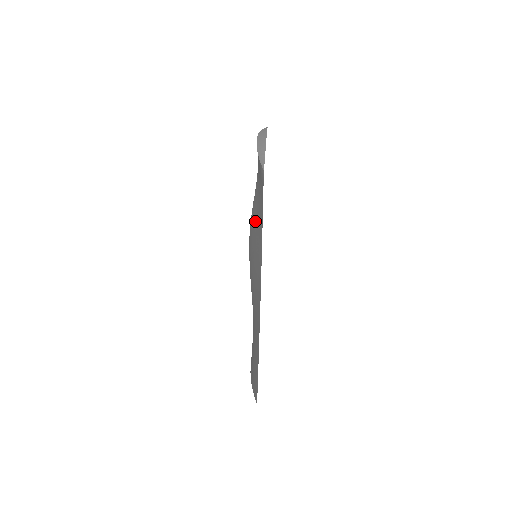
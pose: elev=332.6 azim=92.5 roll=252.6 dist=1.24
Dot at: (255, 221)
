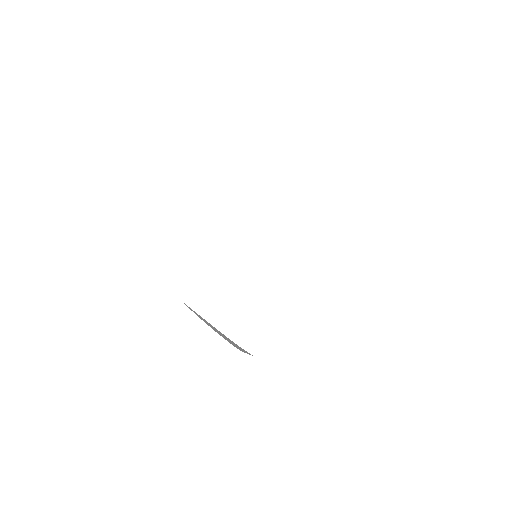
Dot at: occluded
